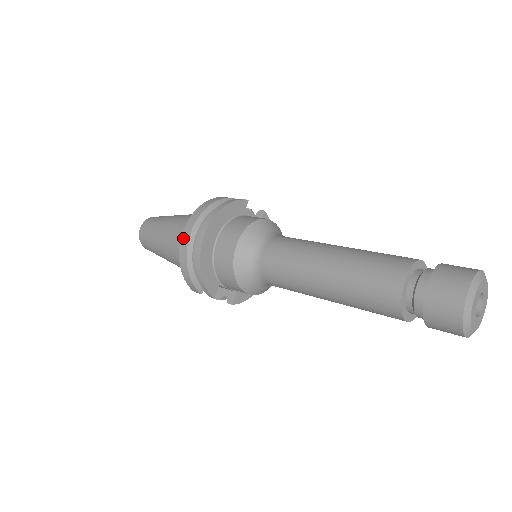
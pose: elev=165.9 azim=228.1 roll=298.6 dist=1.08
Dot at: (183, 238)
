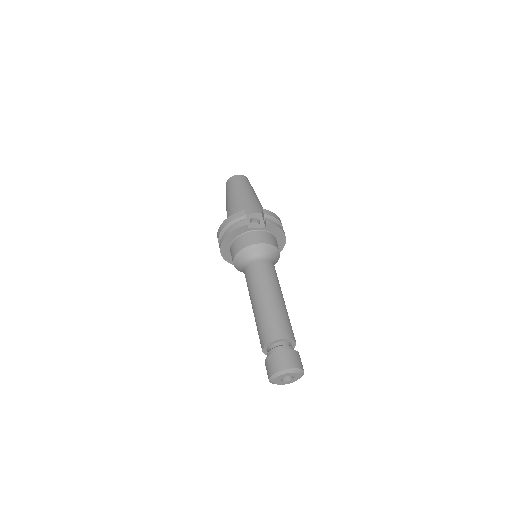
Dot at: occluded
